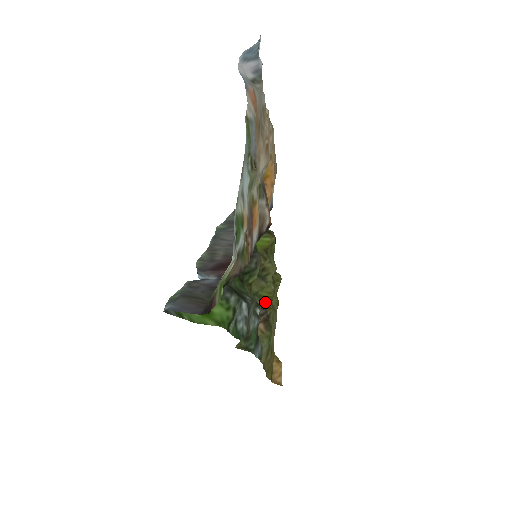
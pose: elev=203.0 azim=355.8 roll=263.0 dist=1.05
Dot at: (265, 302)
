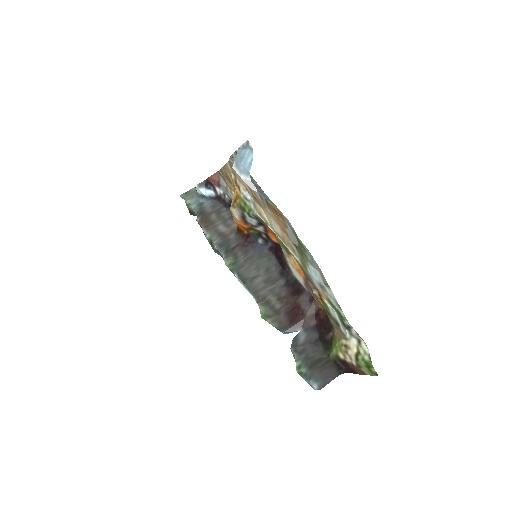
Dot at: occluded
